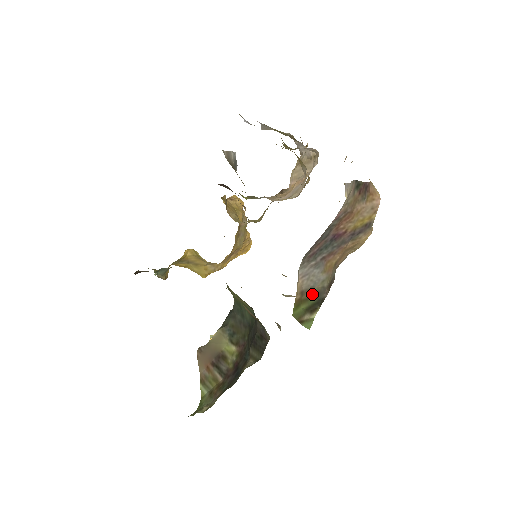
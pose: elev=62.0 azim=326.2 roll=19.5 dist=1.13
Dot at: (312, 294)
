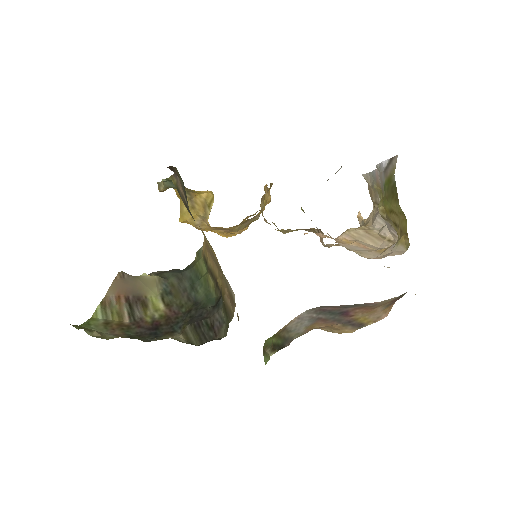
Dot at: (285, 336)
